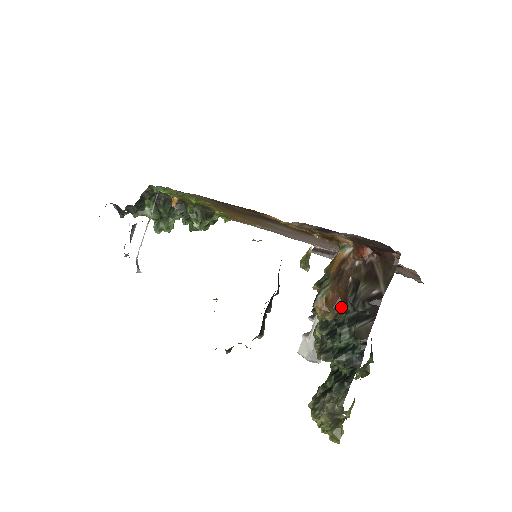
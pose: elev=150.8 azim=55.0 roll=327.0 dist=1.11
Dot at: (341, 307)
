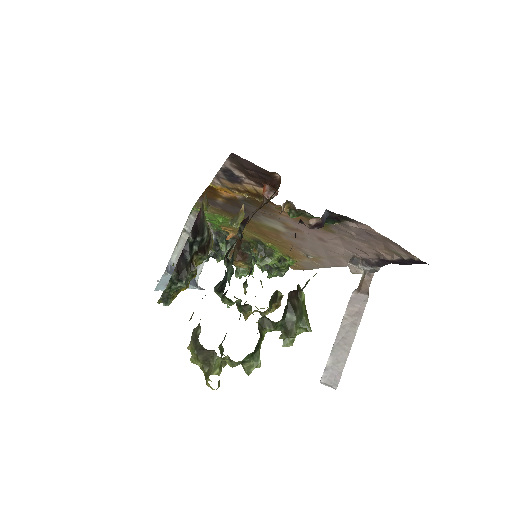
Dot at: (240, 245)
